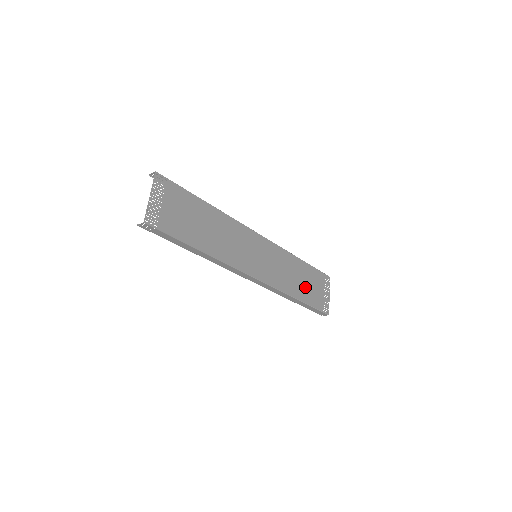
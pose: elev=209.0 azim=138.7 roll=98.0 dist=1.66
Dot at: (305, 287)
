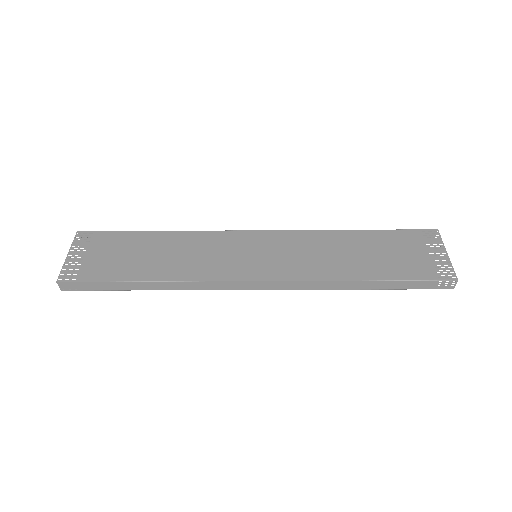
Dot at: (377, 260)
